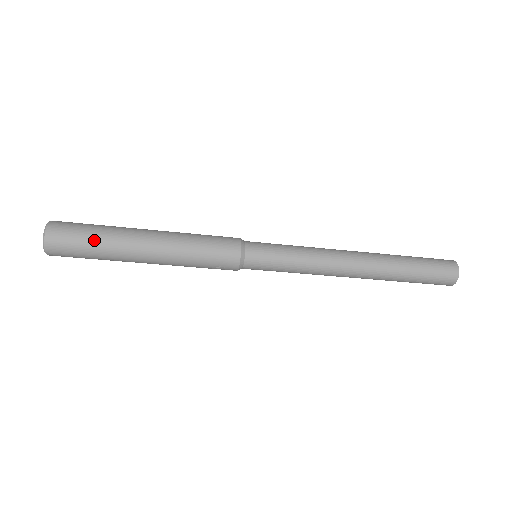
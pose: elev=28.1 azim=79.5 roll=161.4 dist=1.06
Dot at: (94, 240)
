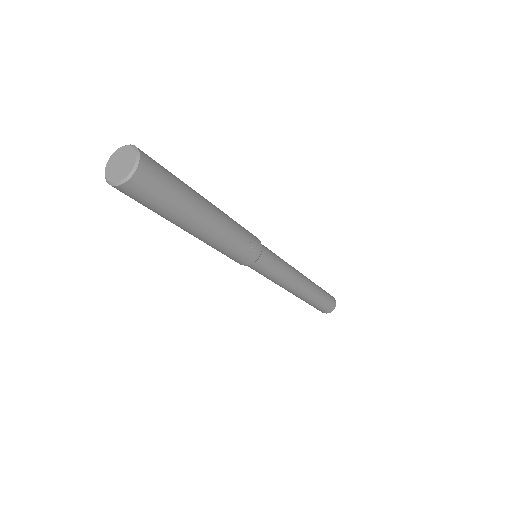
Dot at: (178, 180)
